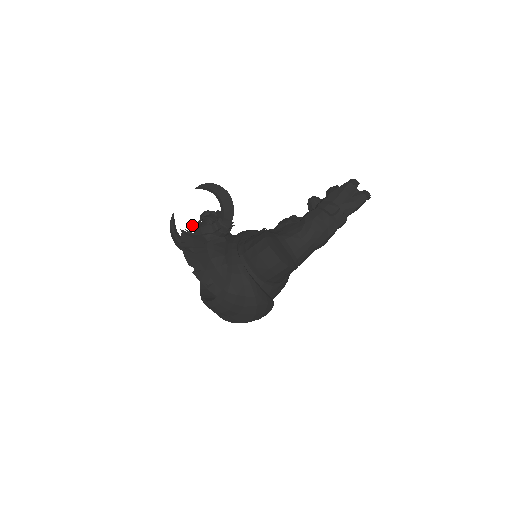
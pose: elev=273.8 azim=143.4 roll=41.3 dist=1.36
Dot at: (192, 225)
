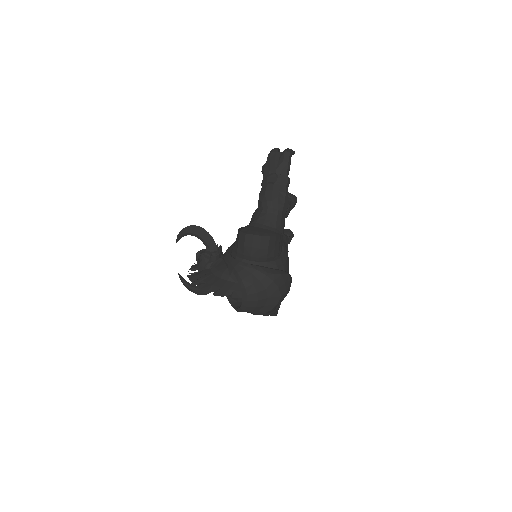
Dot at: (193, 268)
